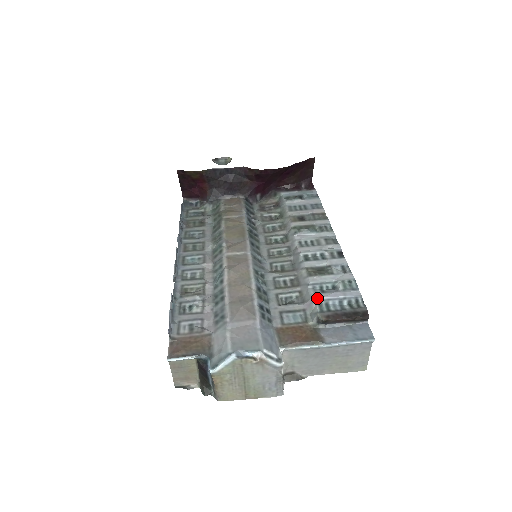
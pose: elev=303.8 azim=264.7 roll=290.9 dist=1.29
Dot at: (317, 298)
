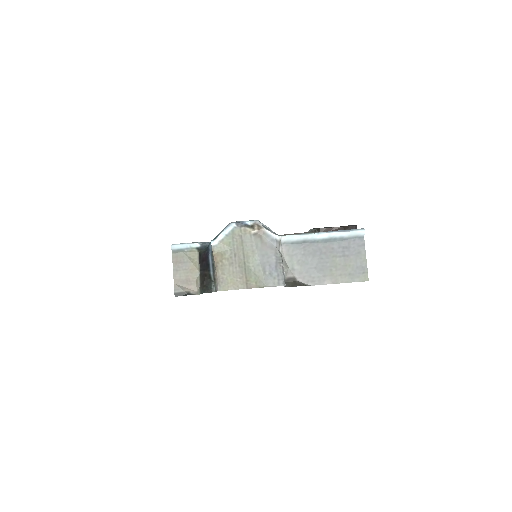
Dot at: occluded
